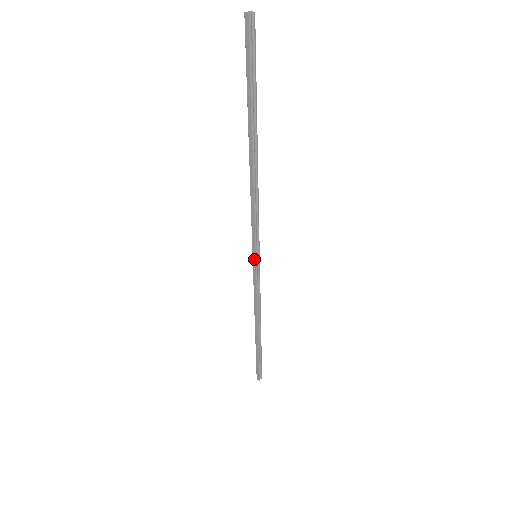
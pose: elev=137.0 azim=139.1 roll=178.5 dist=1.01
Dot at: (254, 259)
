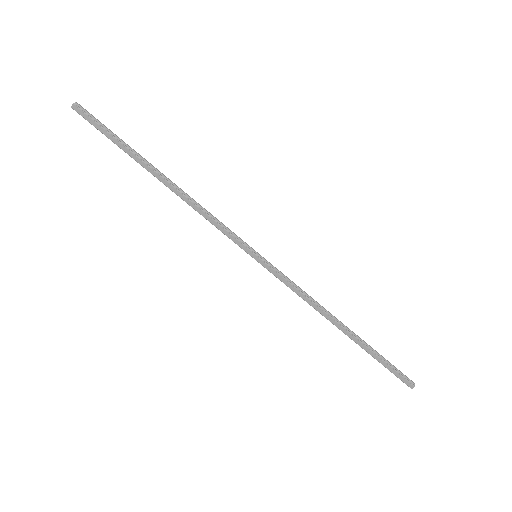
Dot at: (257, 259)
